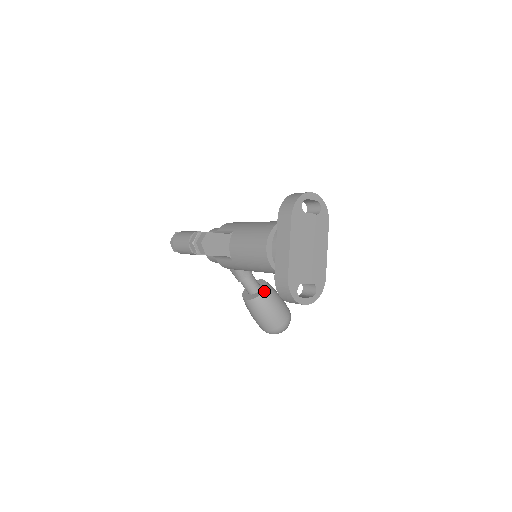
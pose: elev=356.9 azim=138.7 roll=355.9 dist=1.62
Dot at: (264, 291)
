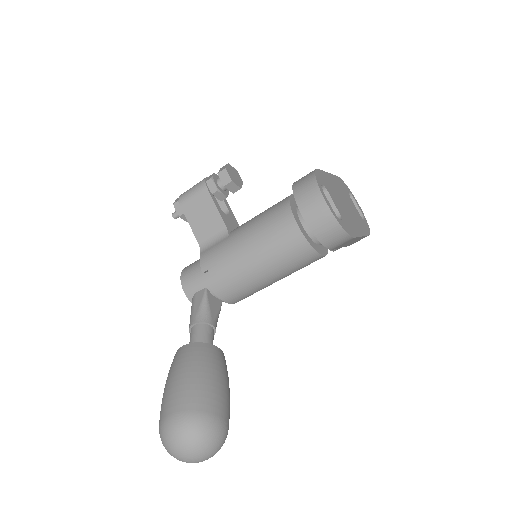
Dot at: (219, 349)
